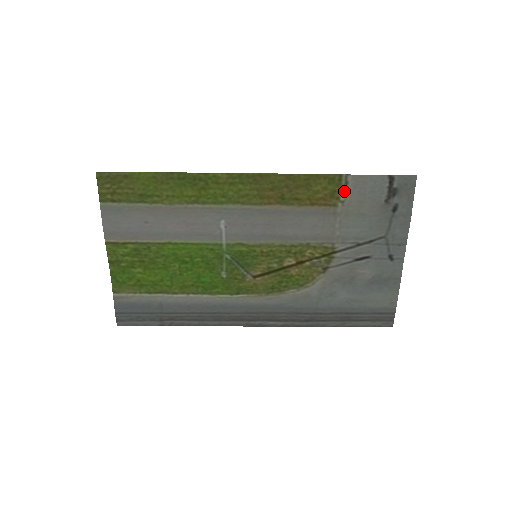
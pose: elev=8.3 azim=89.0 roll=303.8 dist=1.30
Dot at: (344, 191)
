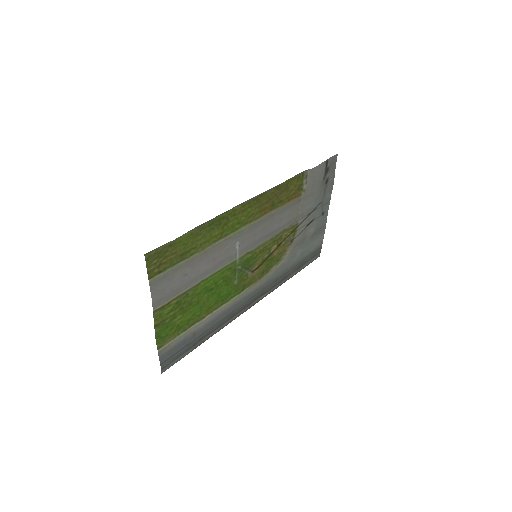
Dot at: (305, 182)
